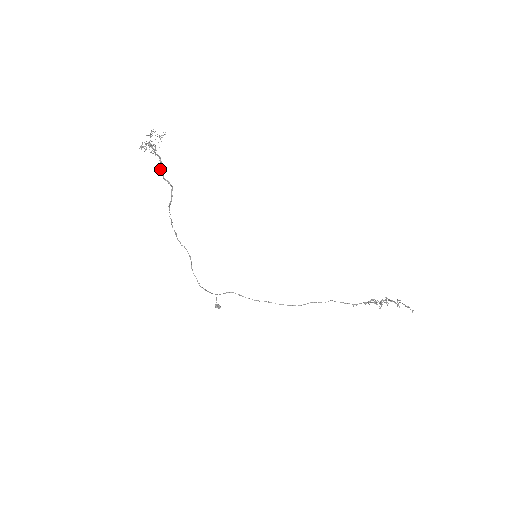
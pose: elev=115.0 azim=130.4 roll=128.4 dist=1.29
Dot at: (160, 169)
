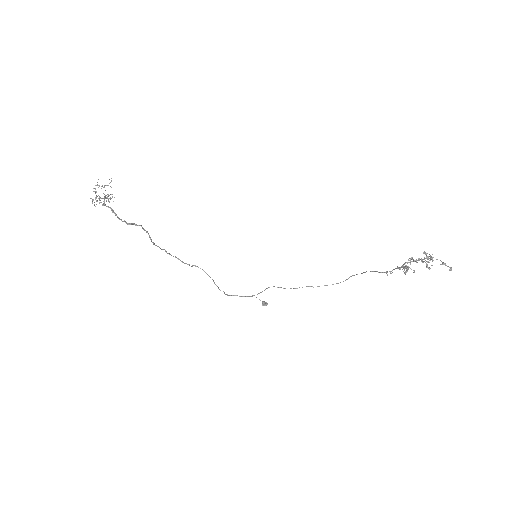
Dot at: occluded
